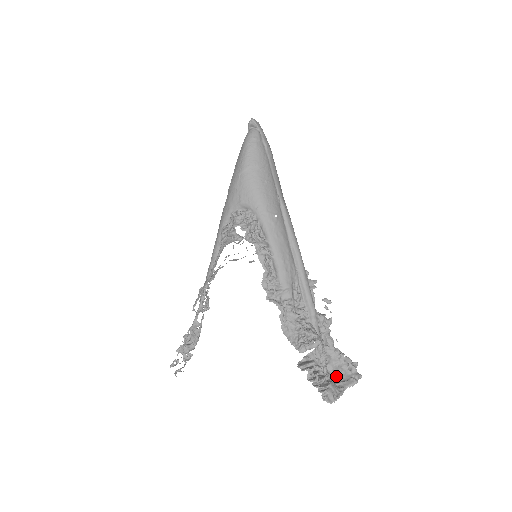
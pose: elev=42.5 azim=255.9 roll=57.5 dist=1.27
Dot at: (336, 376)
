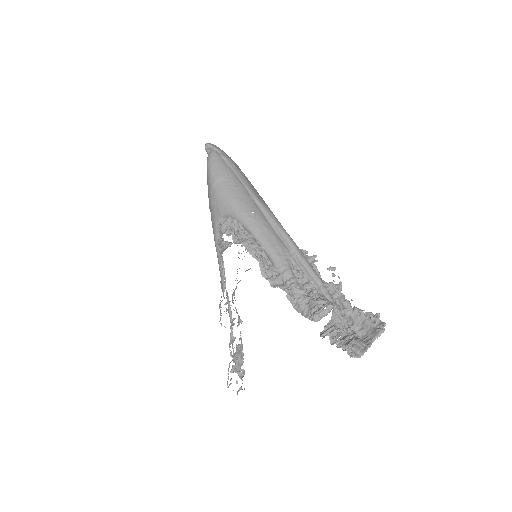
Dot at: (364, 334)
